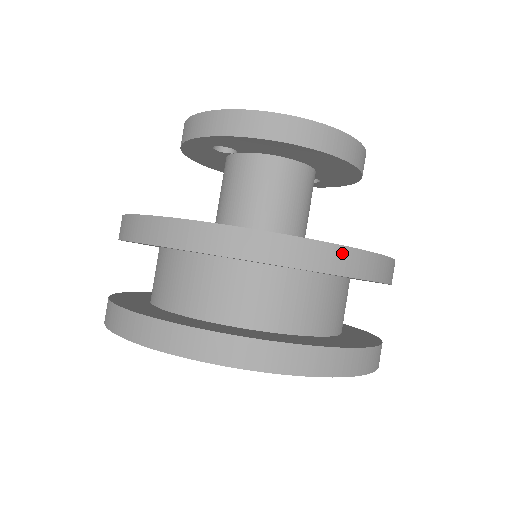
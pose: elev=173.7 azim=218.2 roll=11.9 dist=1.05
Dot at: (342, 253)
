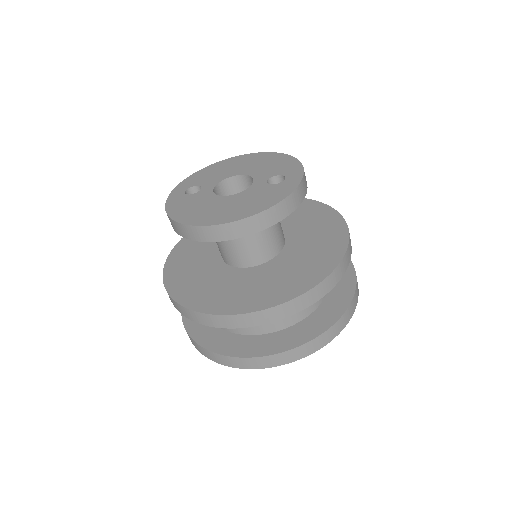
Dot at: (210, 317)
